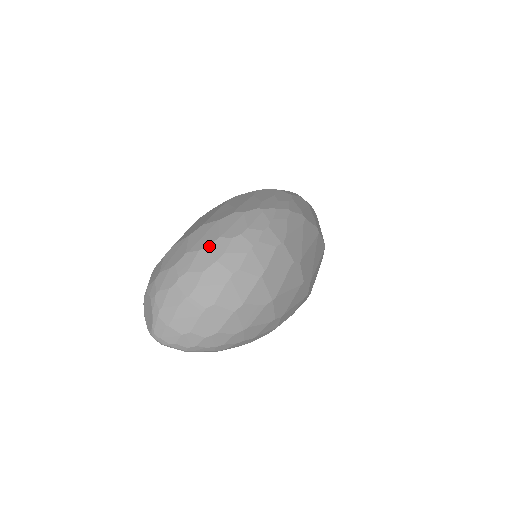
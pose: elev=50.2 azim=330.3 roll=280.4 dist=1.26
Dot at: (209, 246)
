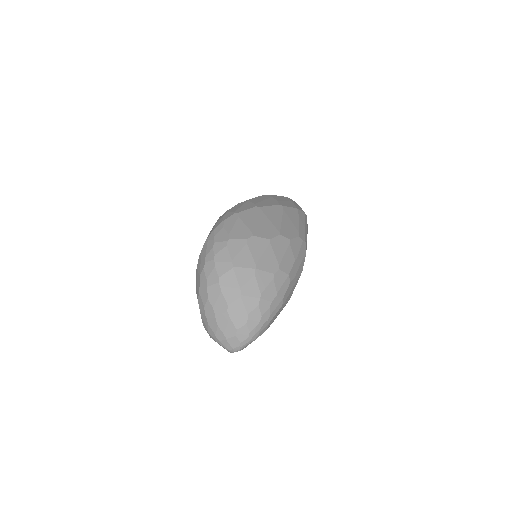
Dot at: (200, 285)
